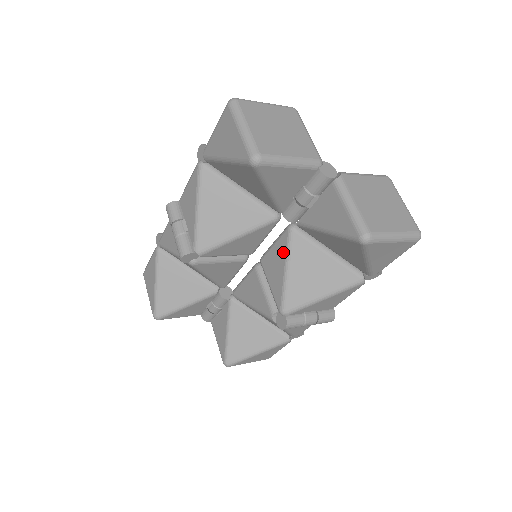
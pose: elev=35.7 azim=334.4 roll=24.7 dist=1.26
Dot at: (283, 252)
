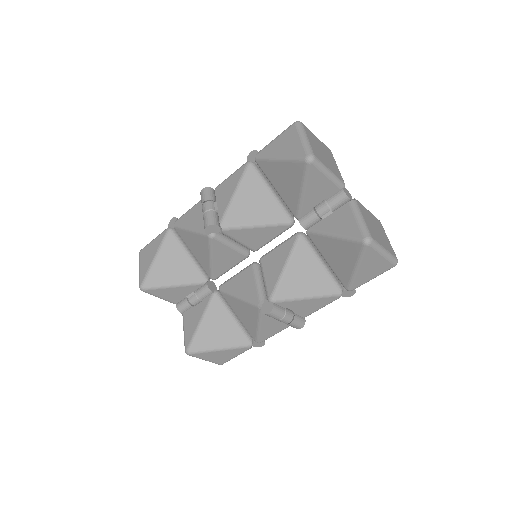
Dot at: (287, 251)
